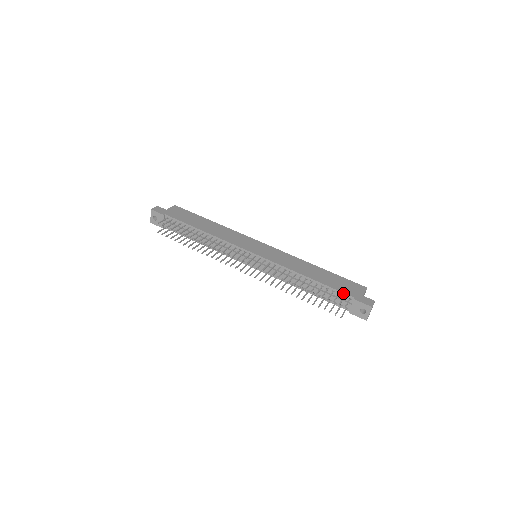
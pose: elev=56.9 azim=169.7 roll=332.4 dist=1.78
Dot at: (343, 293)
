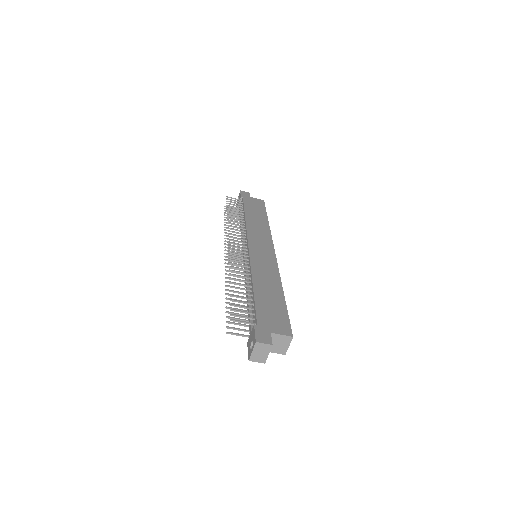
Dot at: (256, 314)
